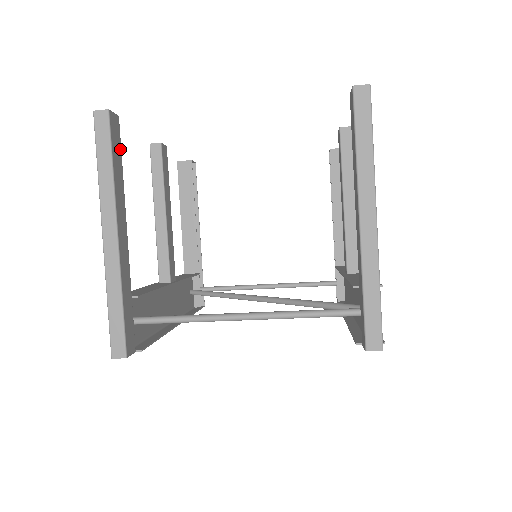
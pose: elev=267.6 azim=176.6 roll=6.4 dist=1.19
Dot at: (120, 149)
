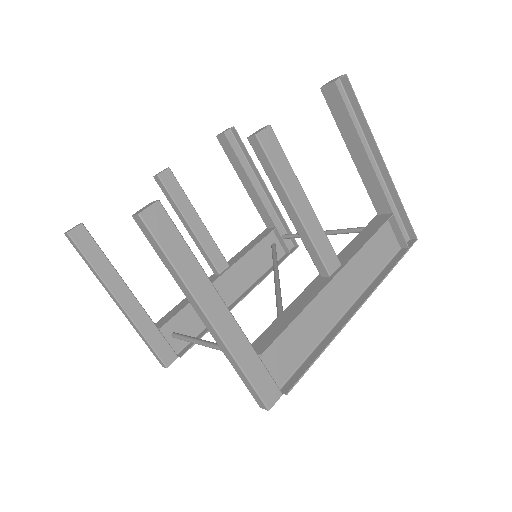
Dot at: (95, 245)
